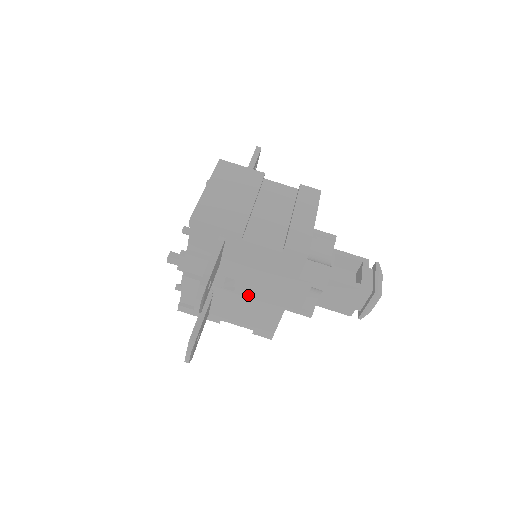
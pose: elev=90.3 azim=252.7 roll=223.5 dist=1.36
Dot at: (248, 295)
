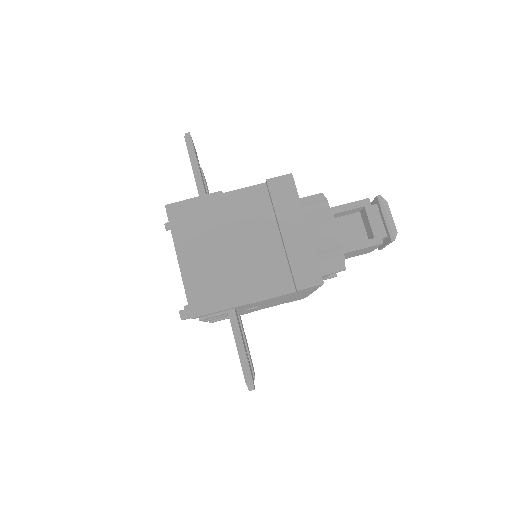
Dot at: (273, 303)
